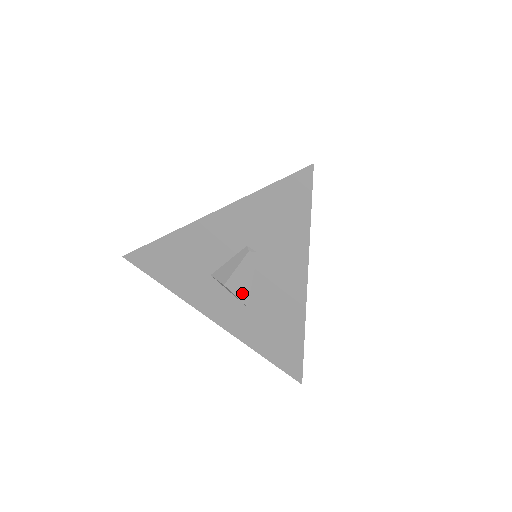
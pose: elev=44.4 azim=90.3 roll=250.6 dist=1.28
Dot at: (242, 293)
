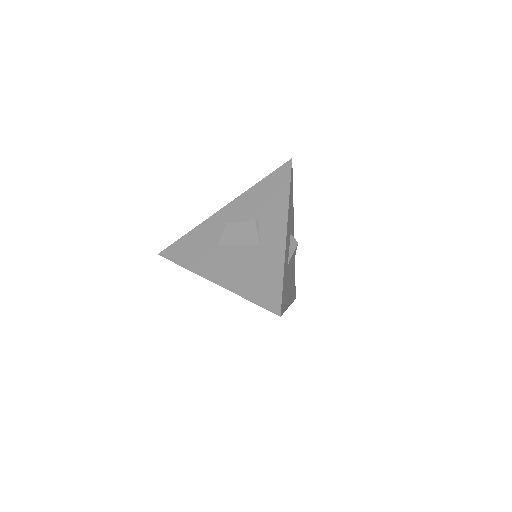
Dot at: occluded
